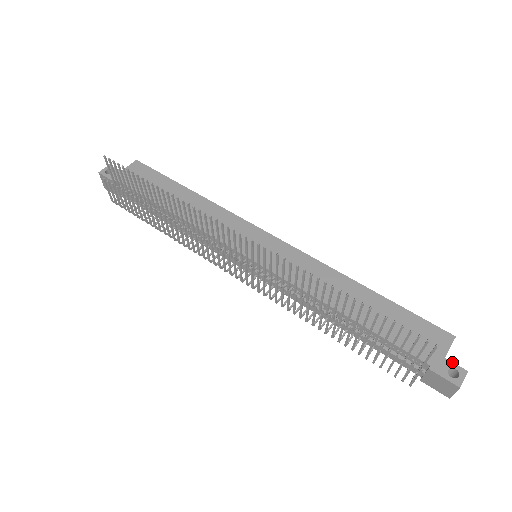
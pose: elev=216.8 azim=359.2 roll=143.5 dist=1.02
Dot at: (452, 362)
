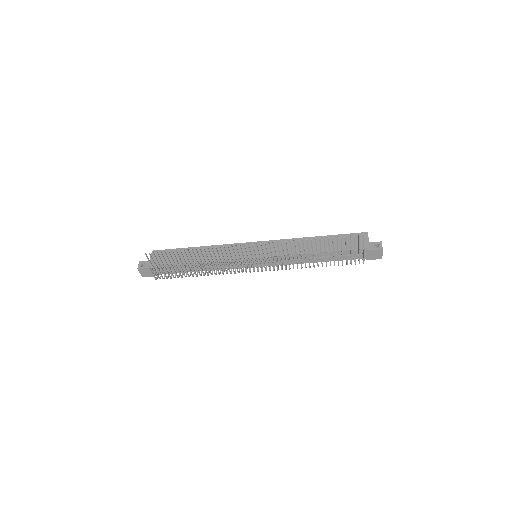
Dot at: (373, 242)
